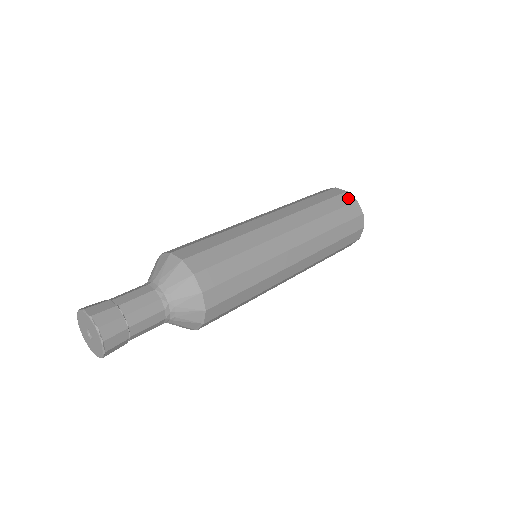
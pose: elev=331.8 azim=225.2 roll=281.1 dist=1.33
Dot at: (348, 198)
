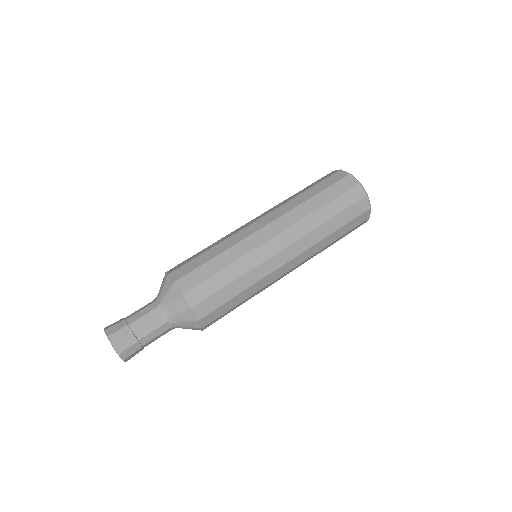
Dot at: (349, 182)
